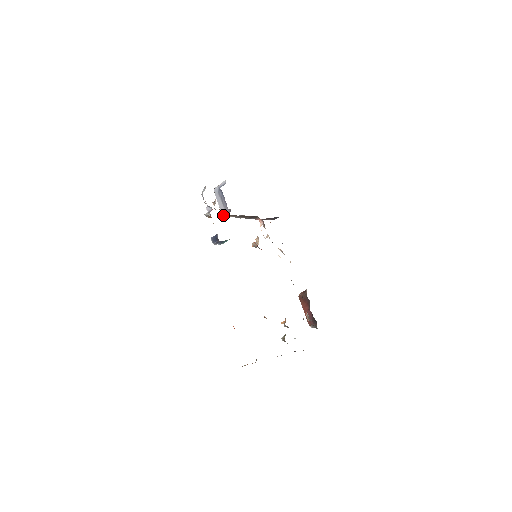
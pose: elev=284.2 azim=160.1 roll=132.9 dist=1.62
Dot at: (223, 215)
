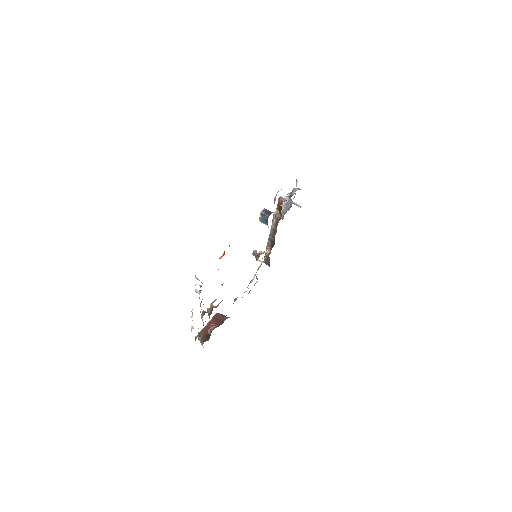
Dot at: (278, 213)
